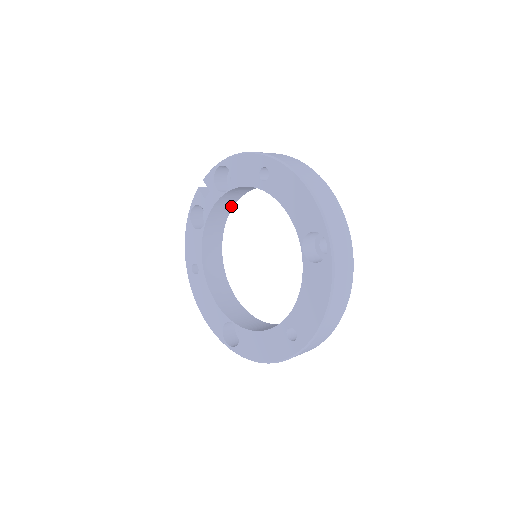
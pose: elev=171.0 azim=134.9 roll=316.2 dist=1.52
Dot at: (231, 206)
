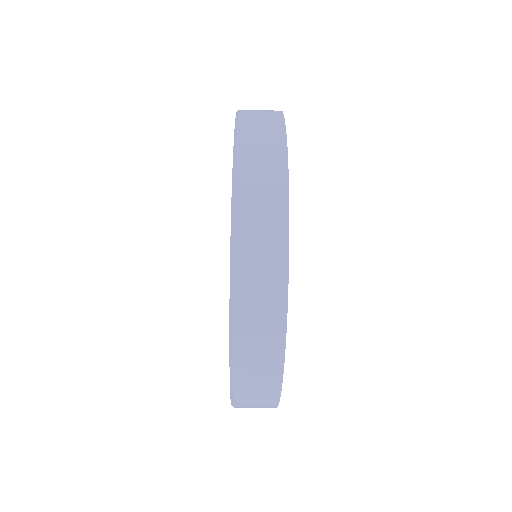
Dot at: occluded
